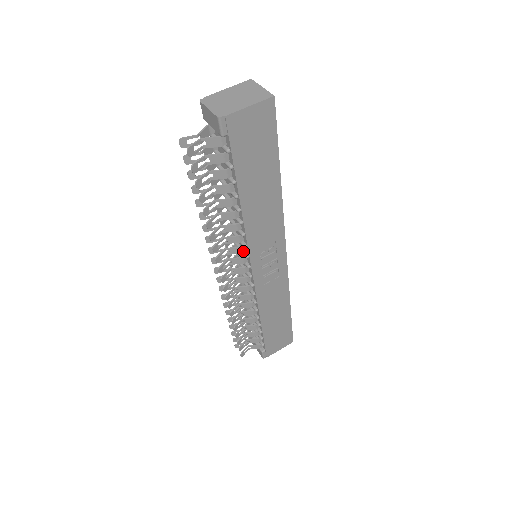
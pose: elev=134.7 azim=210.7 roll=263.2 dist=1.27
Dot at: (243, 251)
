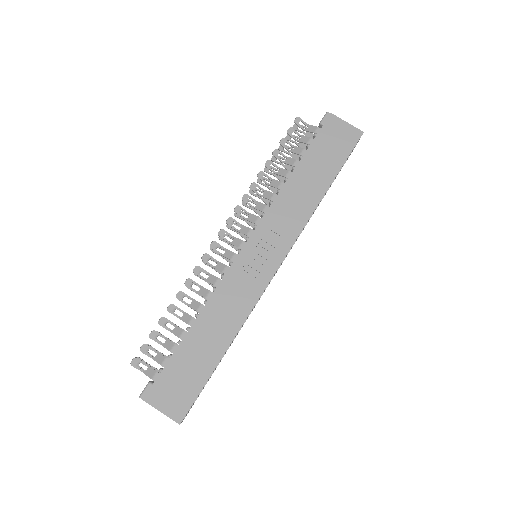
Dot at: (257, 223)
